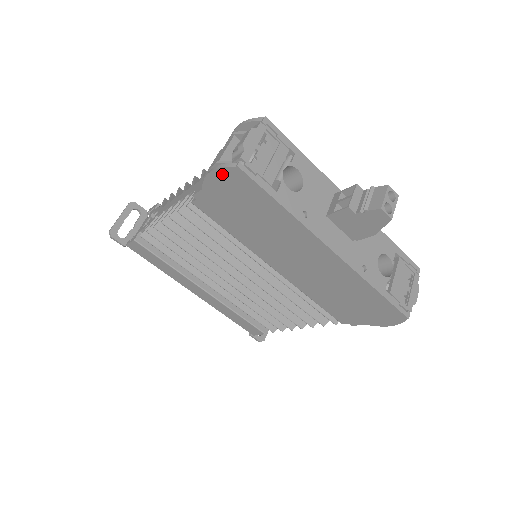
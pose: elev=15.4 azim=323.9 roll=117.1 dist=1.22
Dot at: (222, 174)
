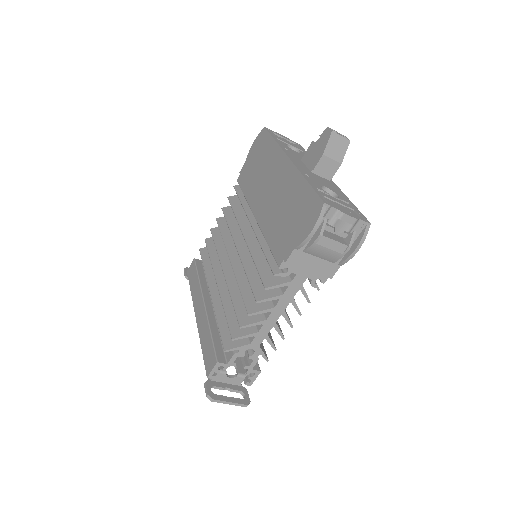
Dot at: (257, 140)
